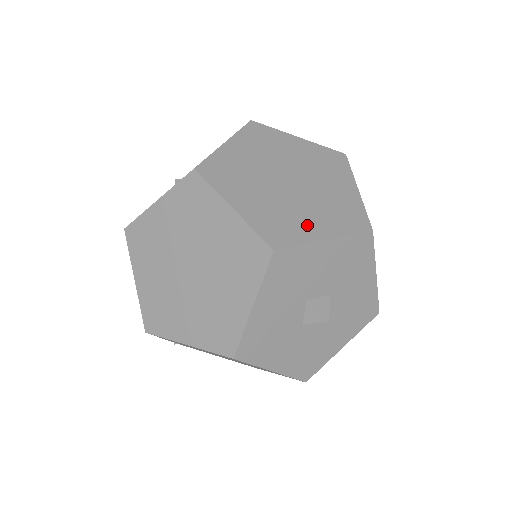
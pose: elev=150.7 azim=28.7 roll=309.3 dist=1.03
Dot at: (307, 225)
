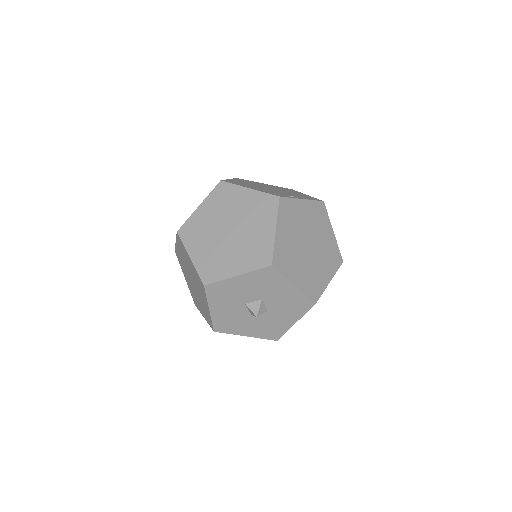
Dot at: (229, 266)
